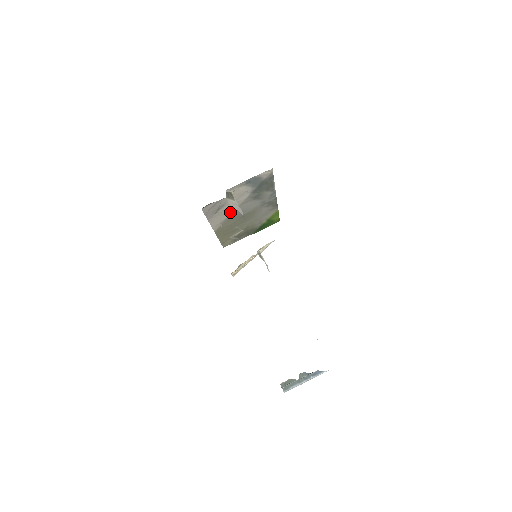
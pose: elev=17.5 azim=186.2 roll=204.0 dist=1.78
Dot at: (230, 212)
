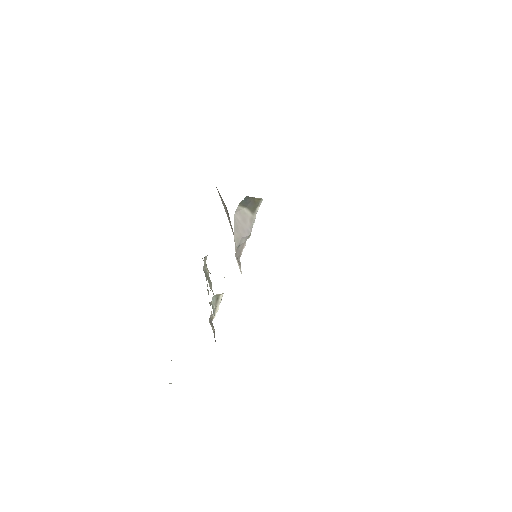
Dot at: occluded
